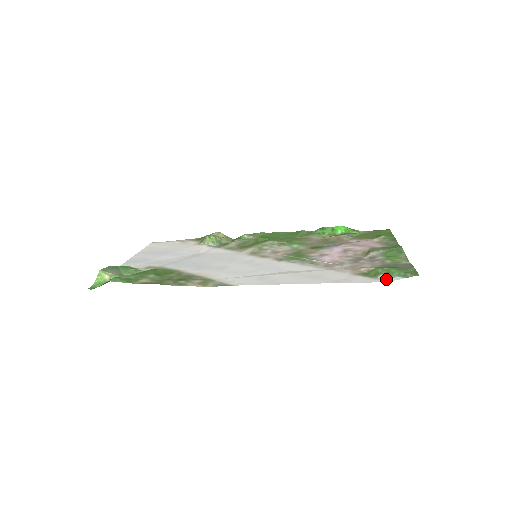
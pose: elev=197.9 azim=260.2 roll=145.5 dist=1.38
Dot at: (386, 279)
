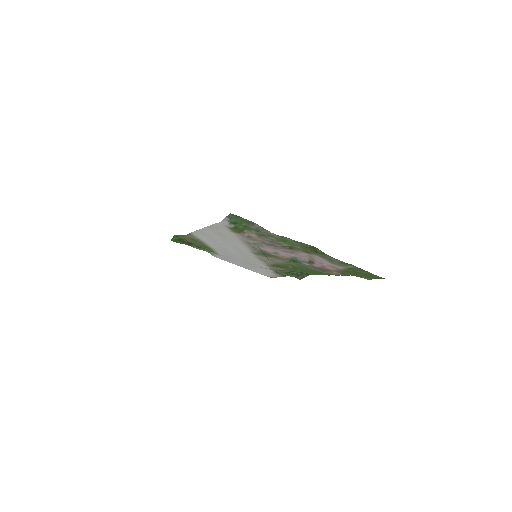
Dot at: (226, 223)
